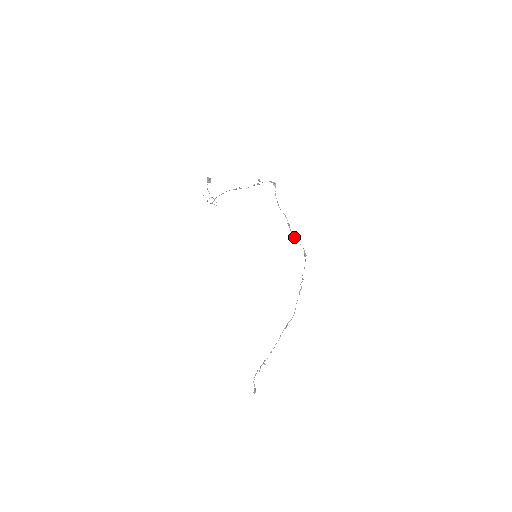
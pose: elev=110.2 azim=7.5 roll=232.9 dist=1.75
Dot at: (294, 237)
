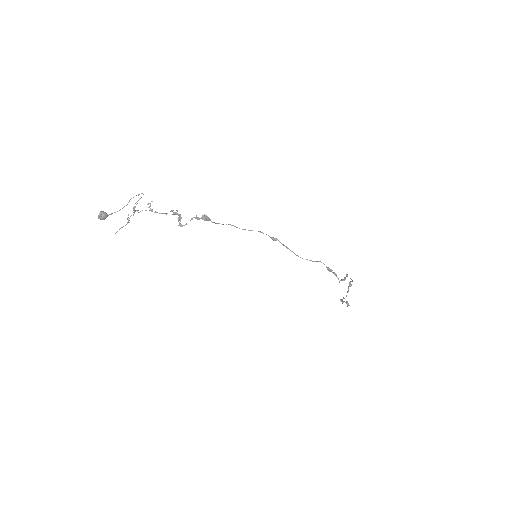
Dot at: occluded
